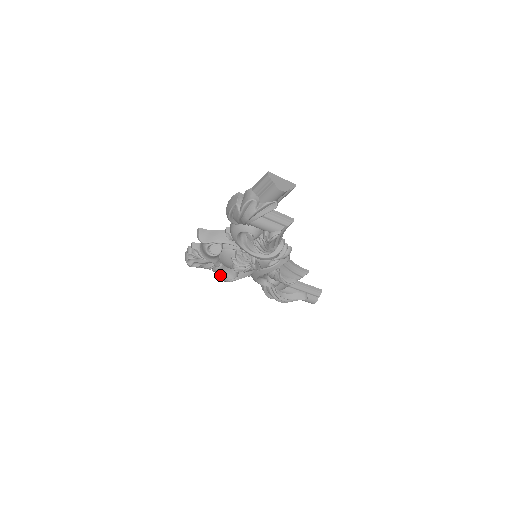
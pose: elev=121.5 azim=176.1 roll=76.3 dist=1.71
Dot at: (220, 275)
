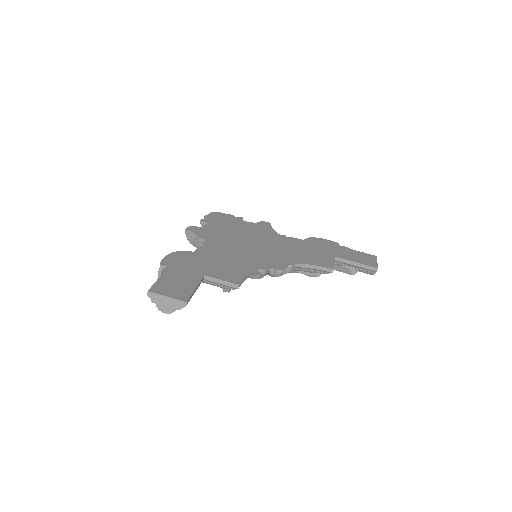
Dot at: occluded
